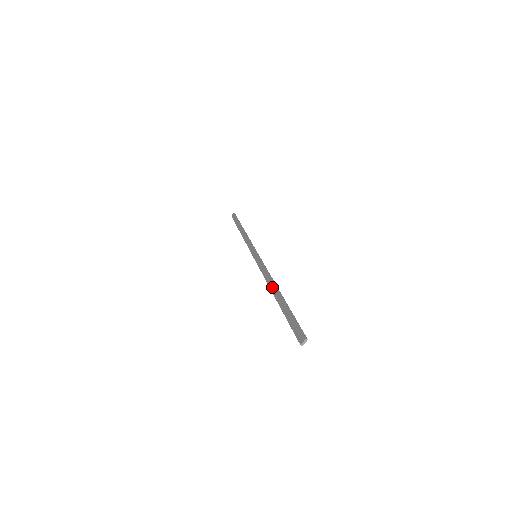
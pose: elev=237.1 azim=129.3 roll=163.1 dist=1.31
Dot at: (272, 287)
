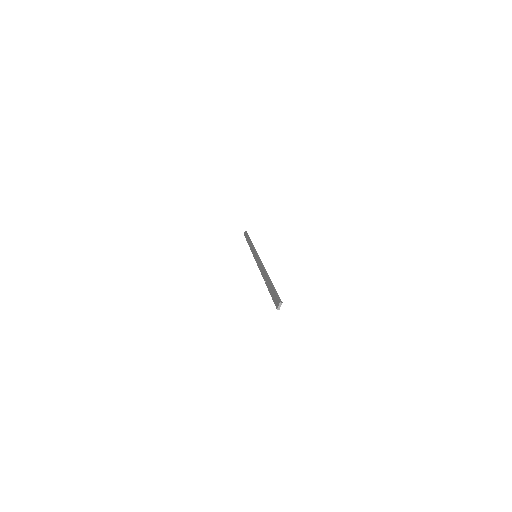
Dot at: (263, 274)
